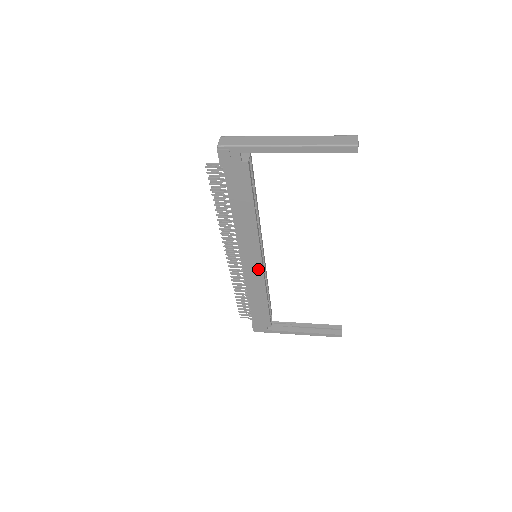
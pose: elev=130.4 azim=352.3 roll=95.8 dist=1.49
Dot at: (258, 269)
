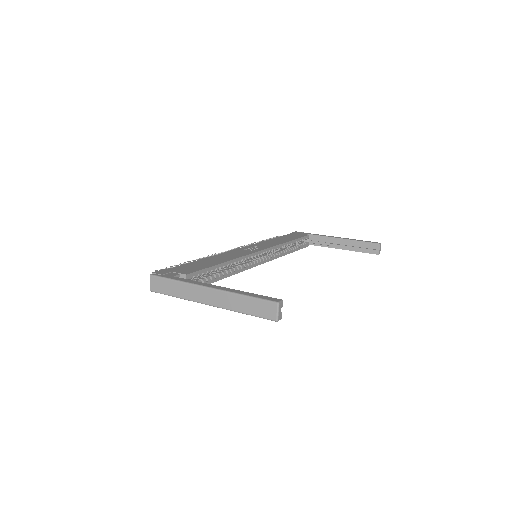
Dot at: occluded
